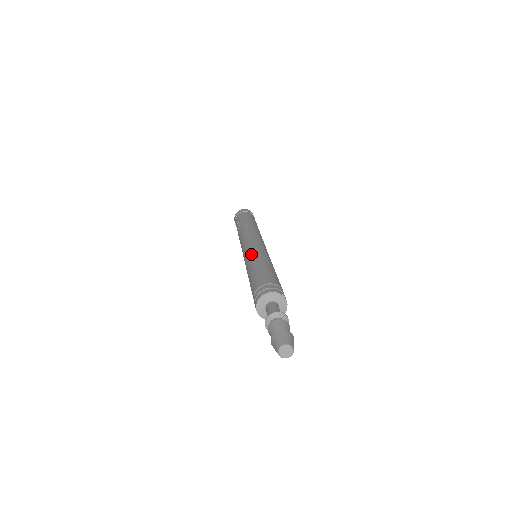
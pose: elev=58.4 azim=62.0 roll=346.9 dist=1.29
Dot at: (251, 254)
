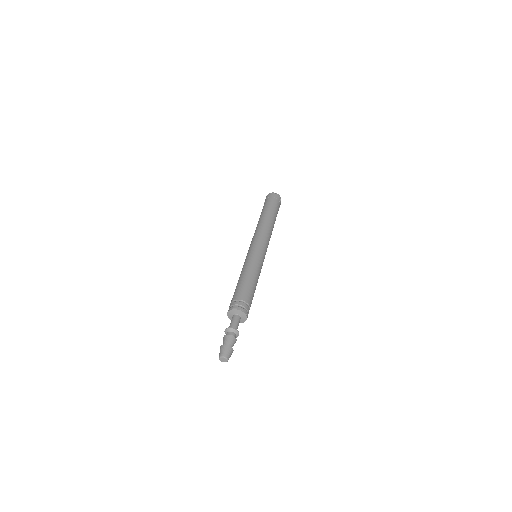
Dot at: (243, 265)
